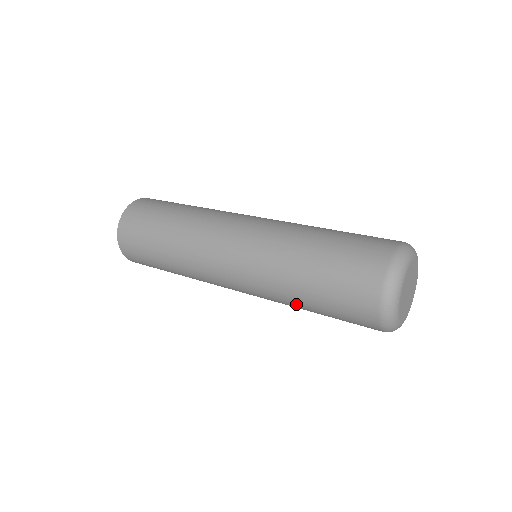
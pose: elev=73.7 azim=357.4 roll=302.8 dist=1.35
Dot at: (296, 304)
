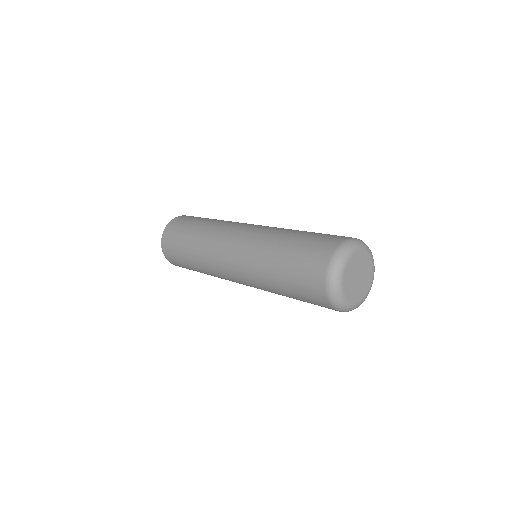
Dot at: (270, 273)
